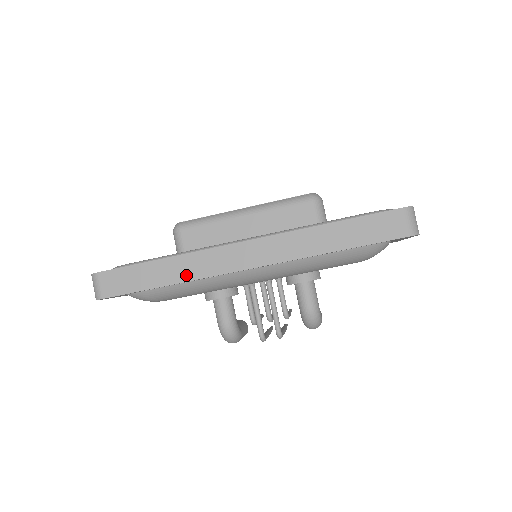
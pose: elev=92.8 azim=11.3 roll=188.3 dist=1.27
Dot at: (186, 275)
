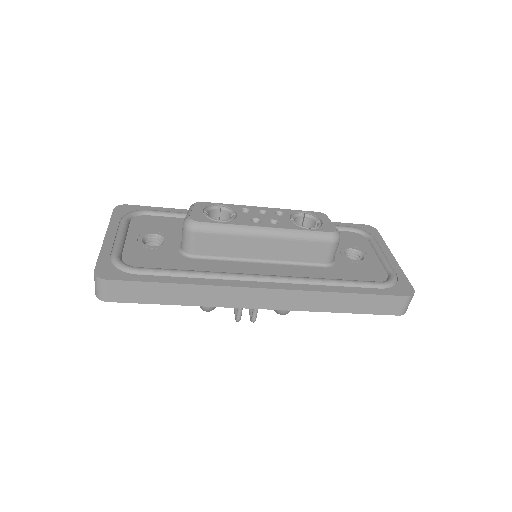
Dot at: (201, 301)
